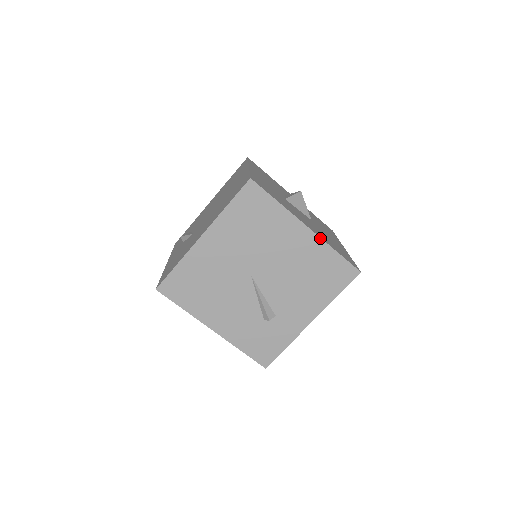
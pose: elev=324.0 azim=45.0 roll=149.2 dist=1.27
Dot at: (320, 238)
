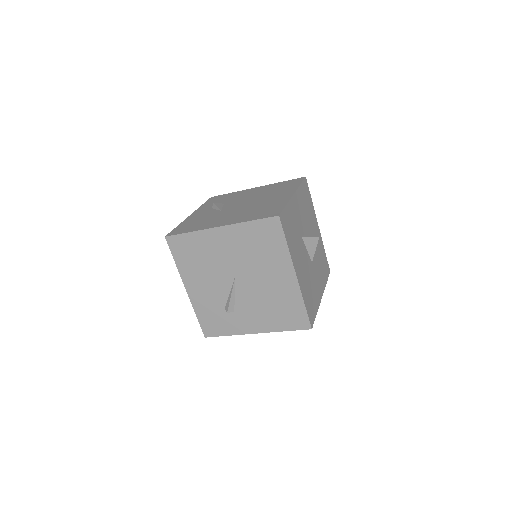
Dot at: (299, 288)
